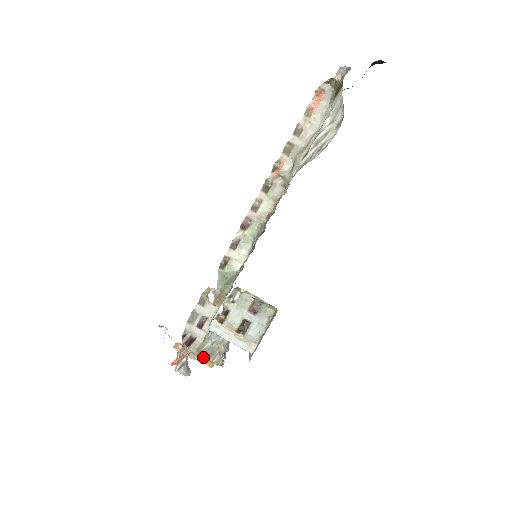
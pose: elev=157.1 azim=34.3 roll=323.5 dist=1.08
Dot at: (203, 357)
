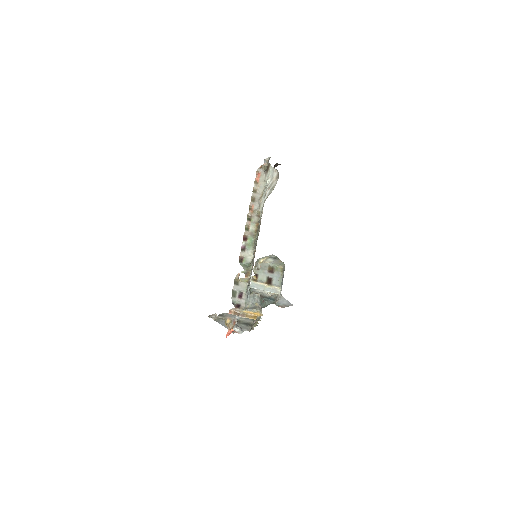
Dot at: (249, 314)
